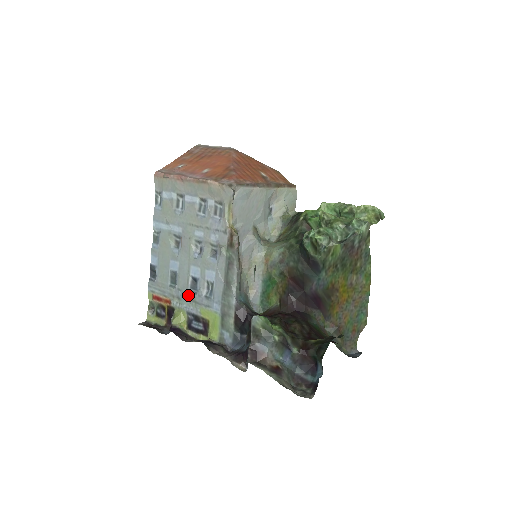
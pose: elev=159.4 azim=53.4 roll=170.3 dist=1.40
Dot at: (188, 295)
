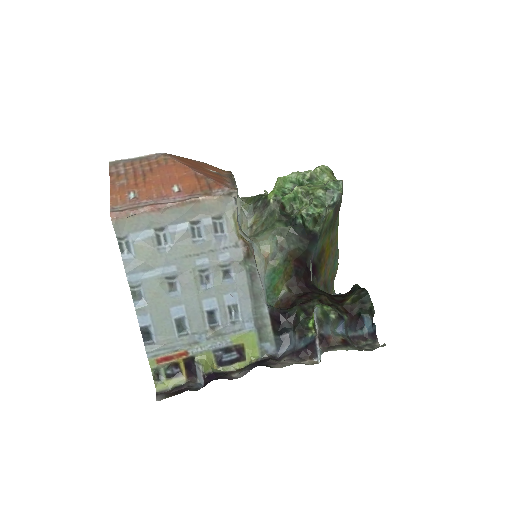
Dot at: (210, 333)
